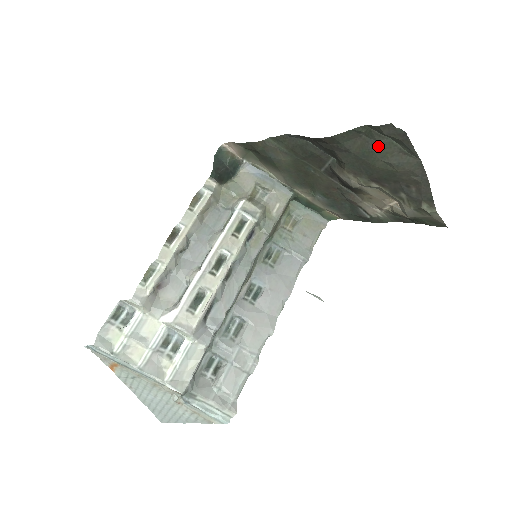
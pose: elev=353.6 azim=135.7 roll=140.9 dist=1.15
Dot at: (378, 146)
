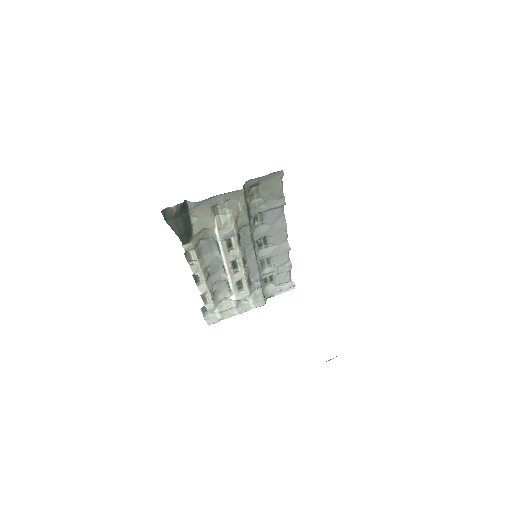
Dot at: occluded
